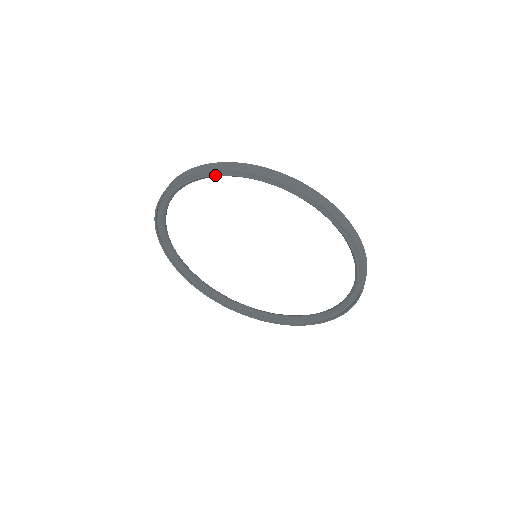
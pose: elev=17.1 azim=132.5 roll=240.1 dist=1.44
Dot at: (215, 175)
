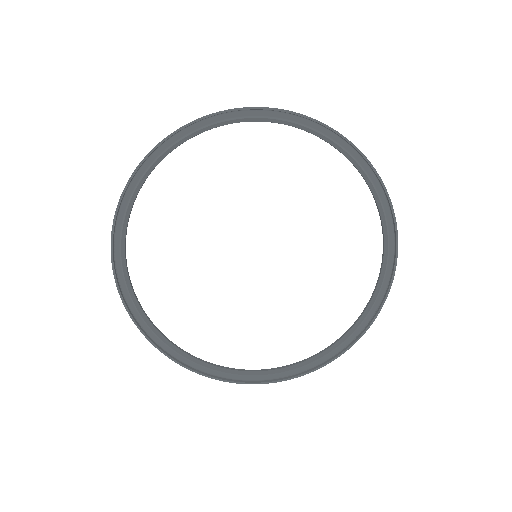
Dot at: (134, 191)
